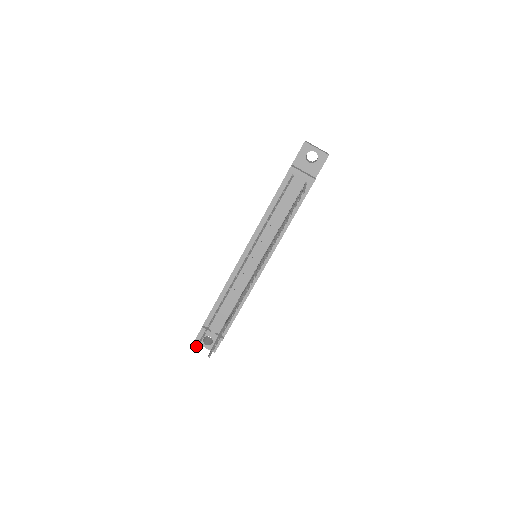
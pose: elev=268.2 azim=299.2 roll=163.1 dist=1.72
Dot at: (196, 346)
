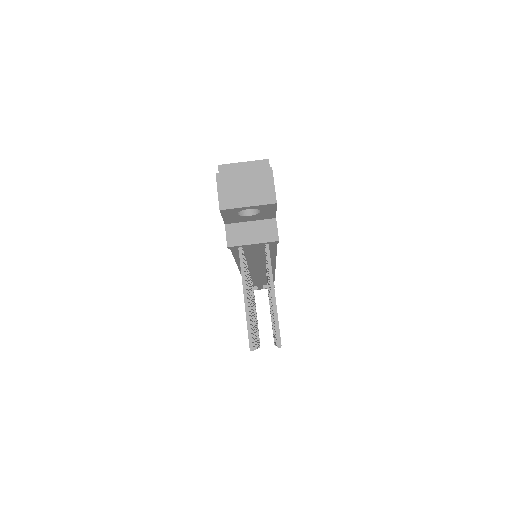
Dot at: occluded
